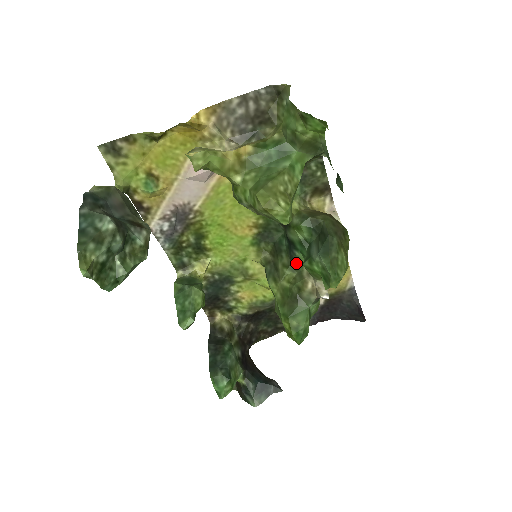
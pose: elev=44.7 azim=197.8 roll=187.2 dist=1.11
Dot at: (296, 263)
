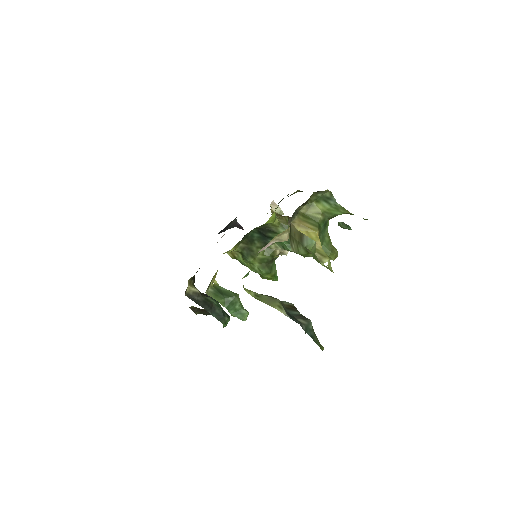
Dot at: occluded
